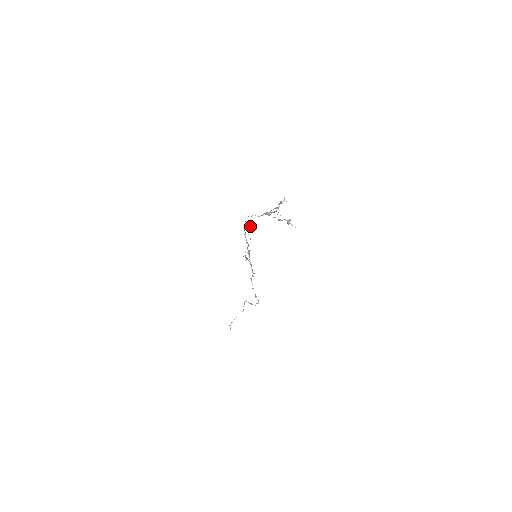
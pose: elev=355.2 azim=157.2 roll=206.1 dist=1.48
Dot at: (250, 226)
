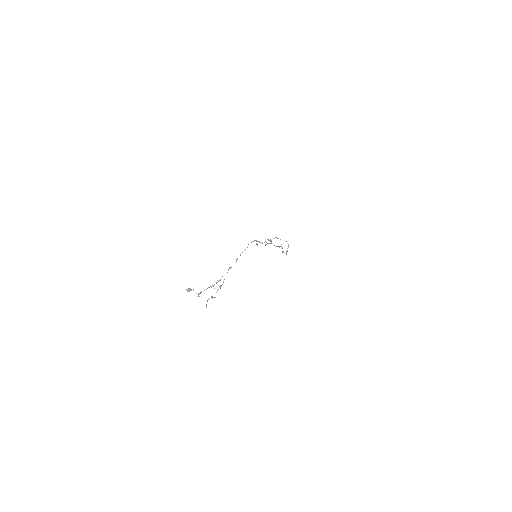
Dot at: (257, 244)
